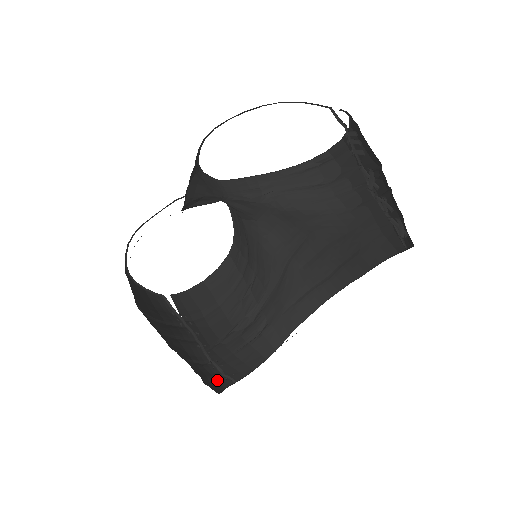
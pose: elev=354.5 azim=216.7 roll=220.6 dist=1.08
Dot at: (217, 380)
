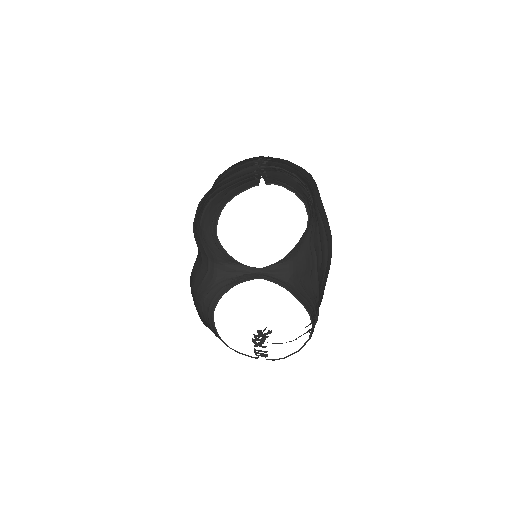
Dot at: occluded
